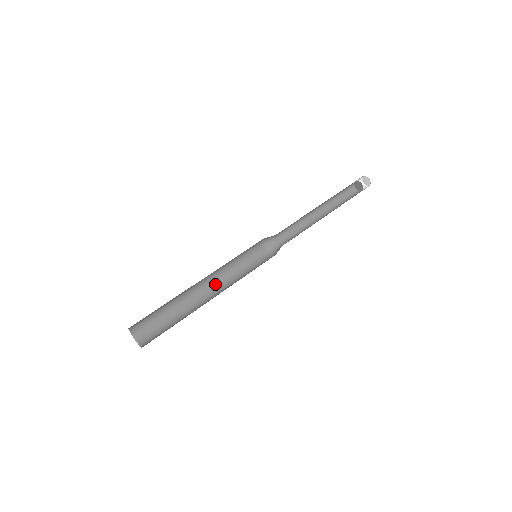
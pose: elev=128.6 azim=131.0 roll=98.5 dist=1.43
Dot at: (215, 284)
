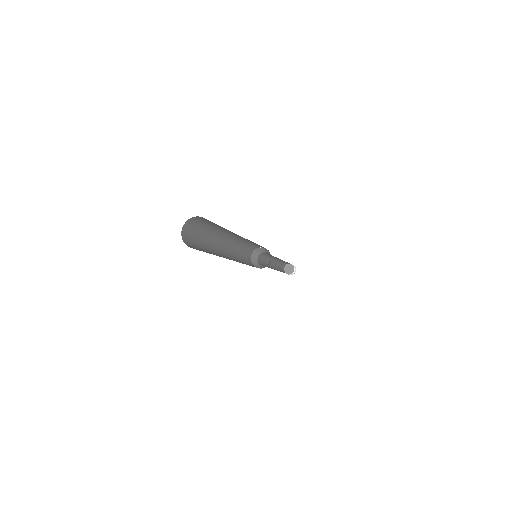
Dot at: (229, 255)
